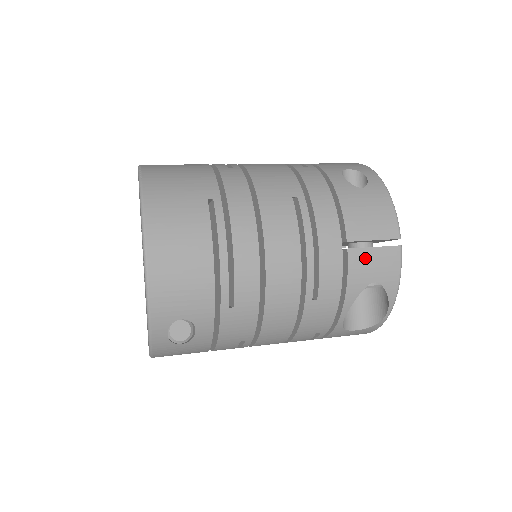
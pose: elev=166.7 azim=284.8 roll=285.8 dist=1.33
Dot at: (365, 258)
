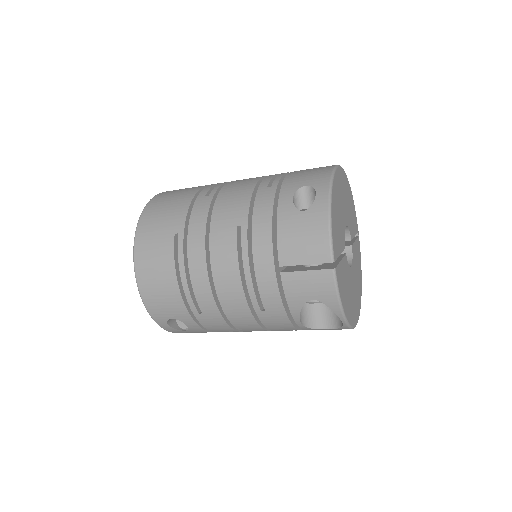
Dot at: (298, 280)
